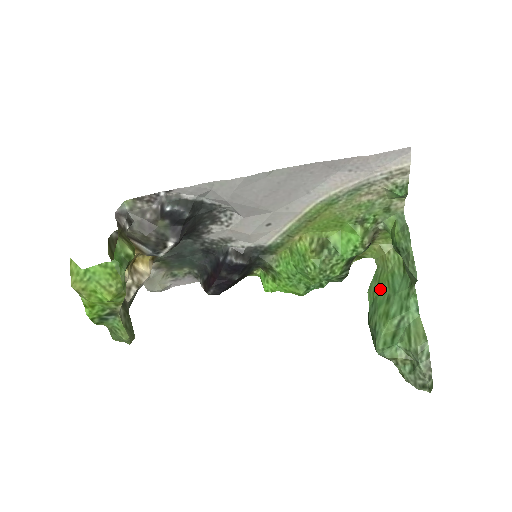
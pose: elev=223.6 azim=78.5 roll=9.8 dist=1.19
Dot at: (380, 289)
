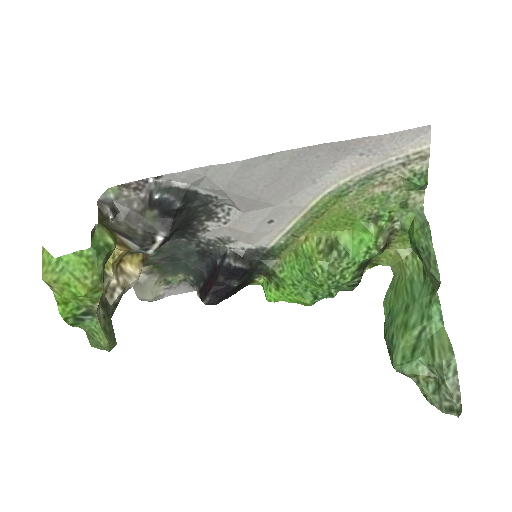
Dot at: (397, 298)
